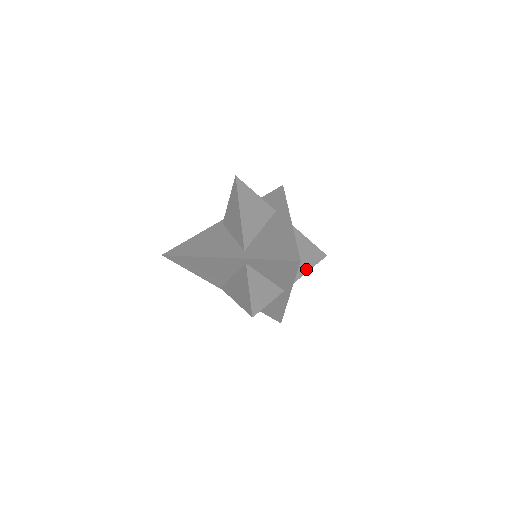
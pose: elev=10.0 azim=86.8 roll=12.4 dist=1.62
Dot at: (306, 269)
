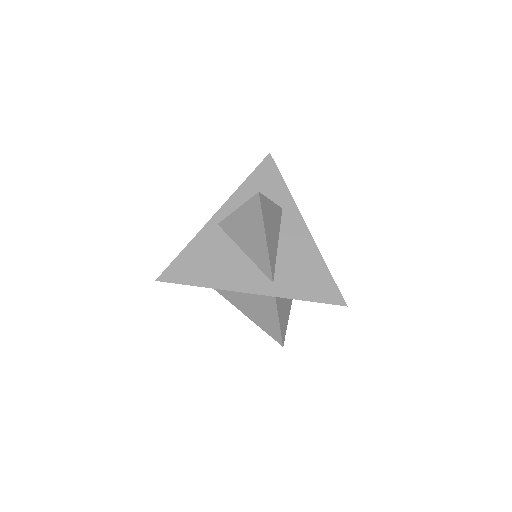
Dot at: occluded
